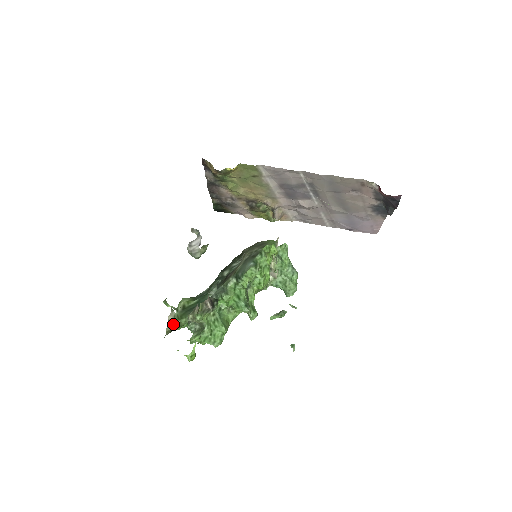
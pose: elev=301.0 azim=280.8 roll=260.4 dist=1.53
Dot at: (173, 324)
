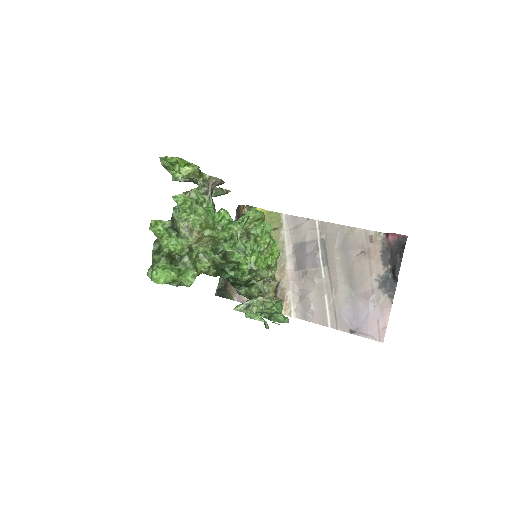
Dot at: occluded
